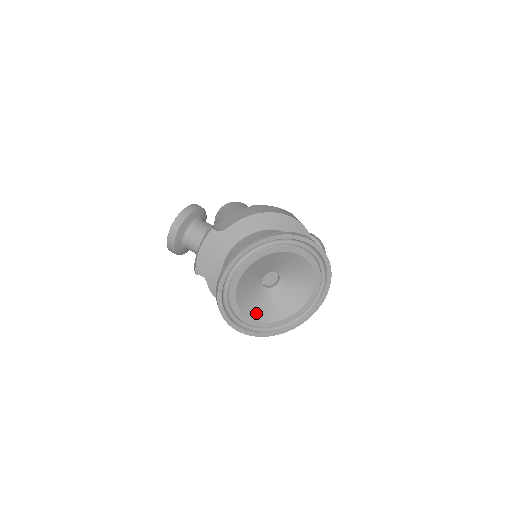
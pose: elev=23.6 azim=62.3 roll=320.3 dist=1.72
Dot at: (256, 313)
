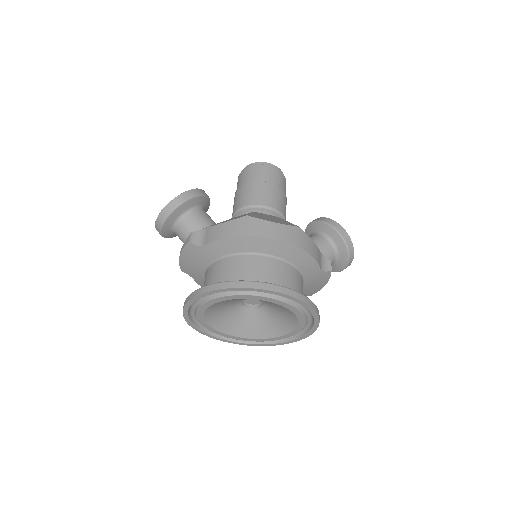
Dot at: (234, 329)
